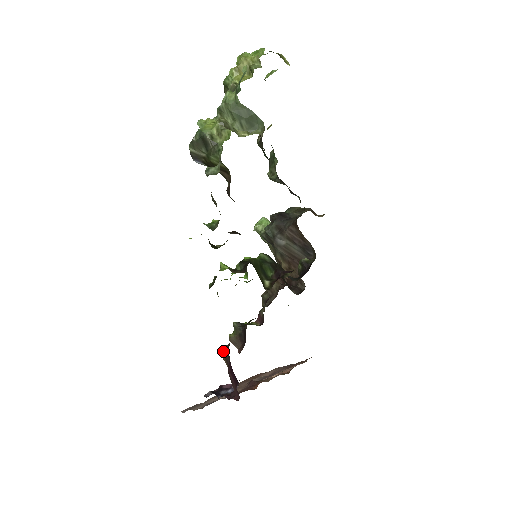
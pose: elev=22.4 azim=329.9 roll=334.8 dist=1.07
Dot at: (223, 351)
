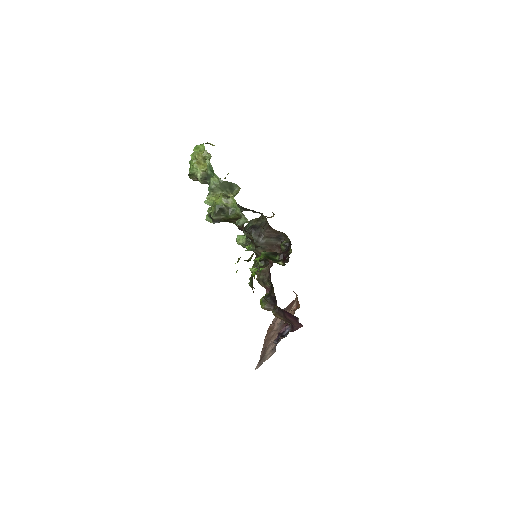
Dot at: (276, 312)
